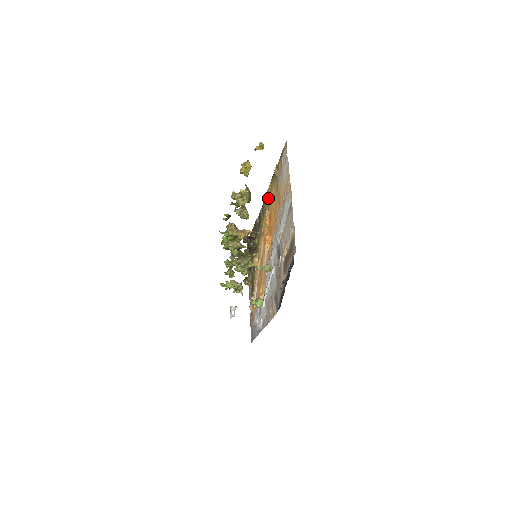
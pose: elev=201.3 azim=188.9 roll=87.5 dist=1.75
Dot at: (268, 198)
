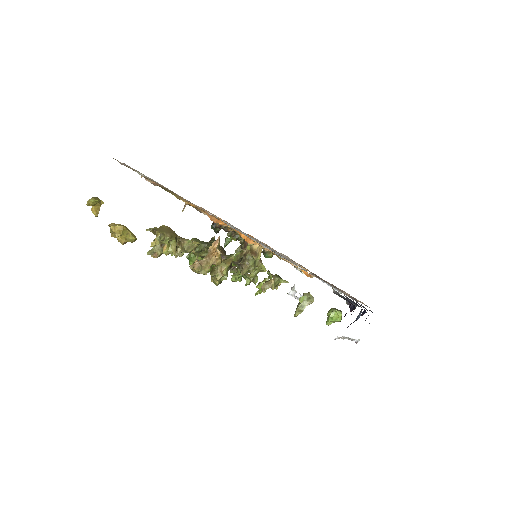
Dot at: (186, 204)
